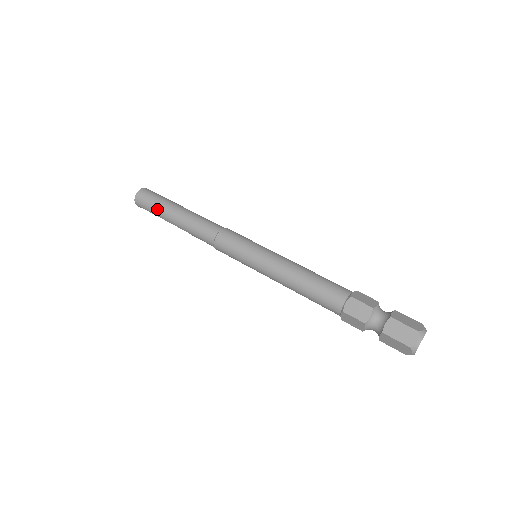
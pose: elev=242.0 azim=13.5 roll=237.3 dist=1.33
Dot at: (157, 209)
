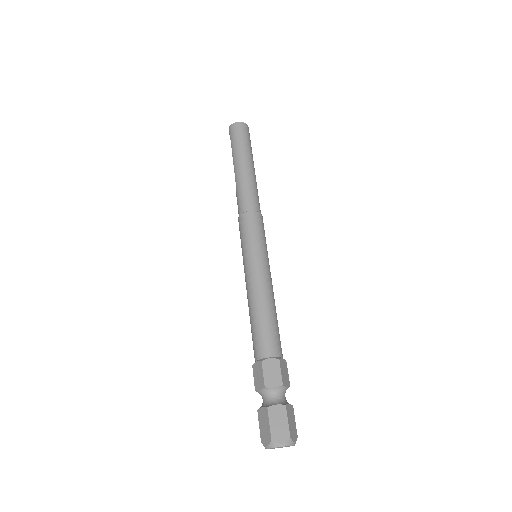
Dot at: (238, 147)
